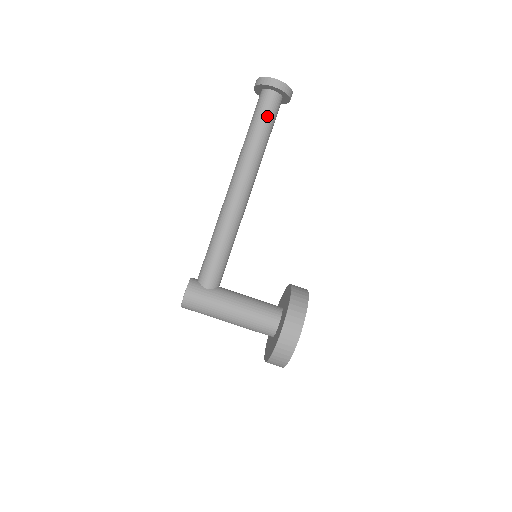
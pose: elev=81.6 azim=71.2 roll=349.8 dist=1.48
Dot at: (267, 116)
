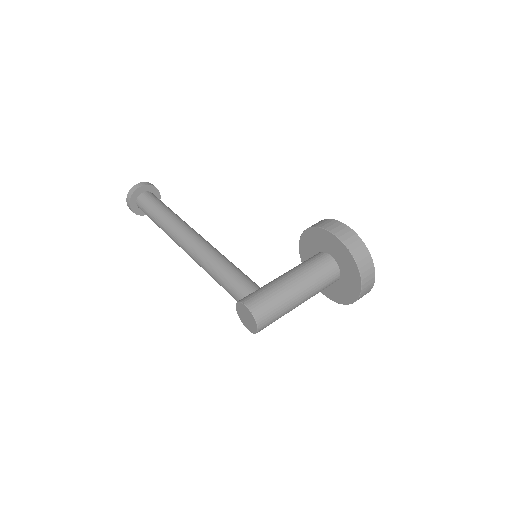
Dot at: (156, 201)
